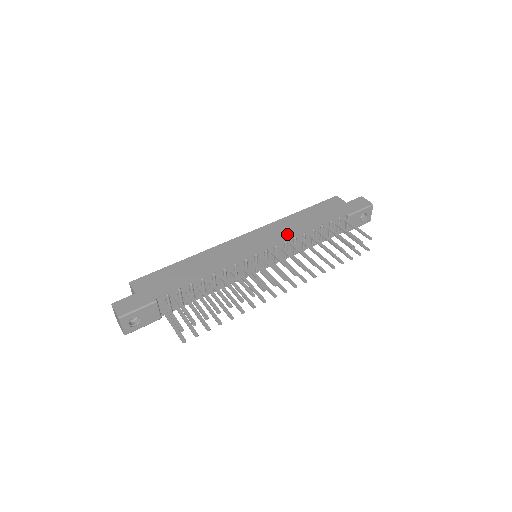
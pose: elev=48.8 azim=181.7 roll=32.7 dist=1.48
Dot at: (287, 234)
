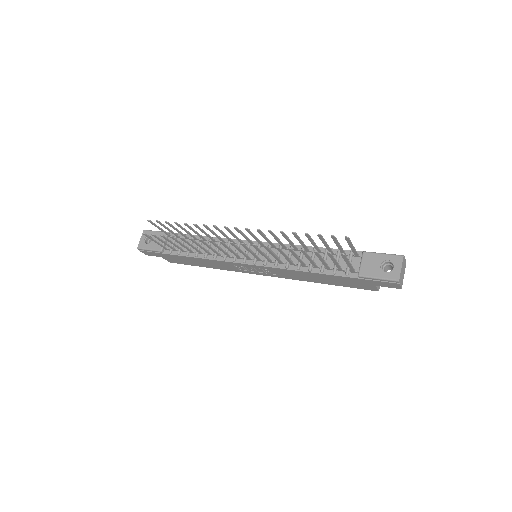
Dot at: occluded
